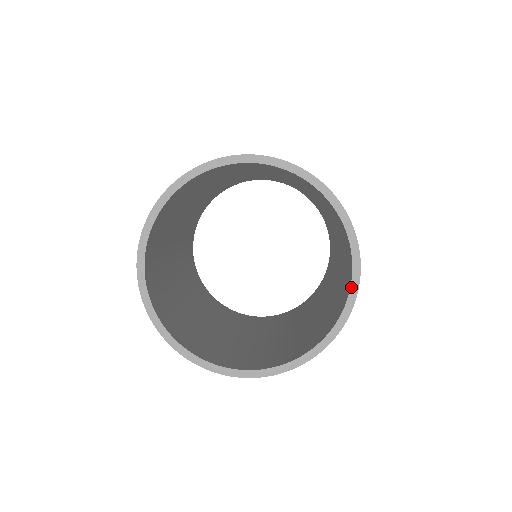
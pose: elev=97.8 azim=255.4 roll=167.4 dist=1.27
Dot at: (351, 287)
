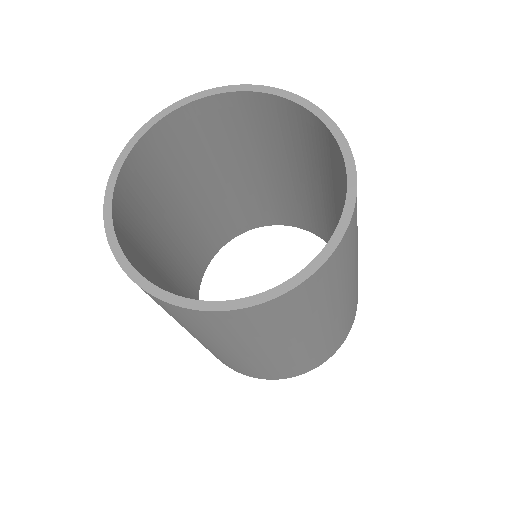
Dot at: (339, 144)
